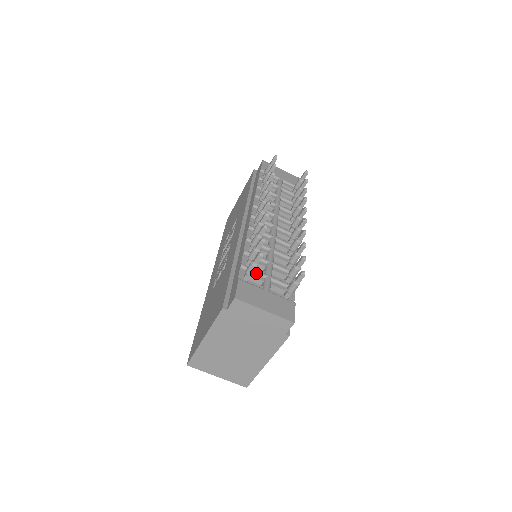
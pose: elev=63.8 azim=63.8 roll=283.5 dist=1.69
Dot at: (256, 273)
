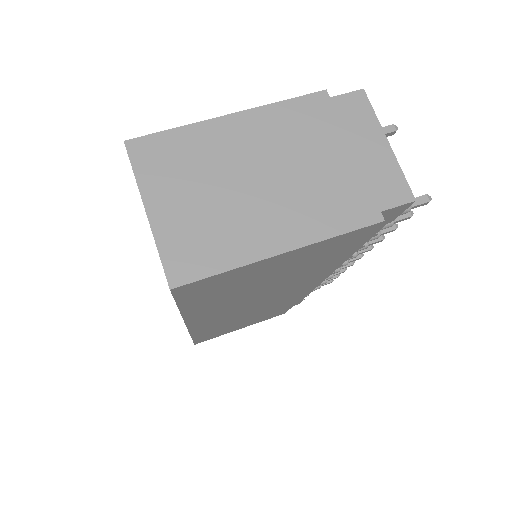
Dot at: occluded
